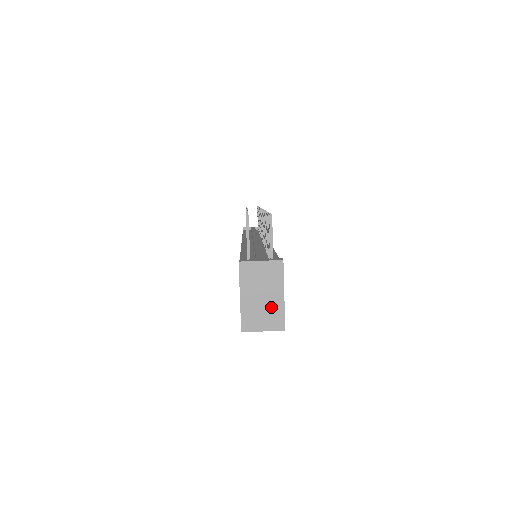
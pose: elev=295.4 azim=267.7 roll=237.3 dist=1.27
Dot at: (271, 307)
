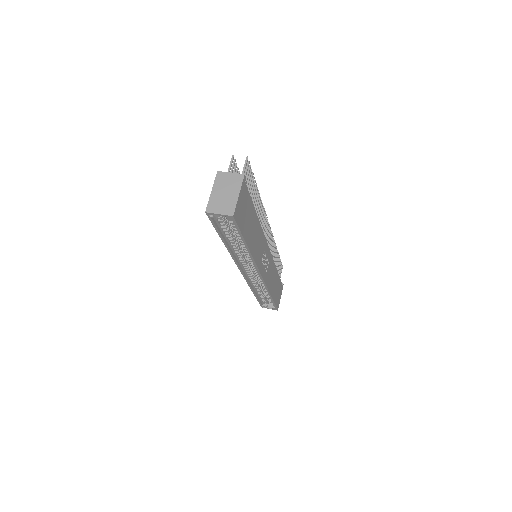
Dot at: (229, 200)
